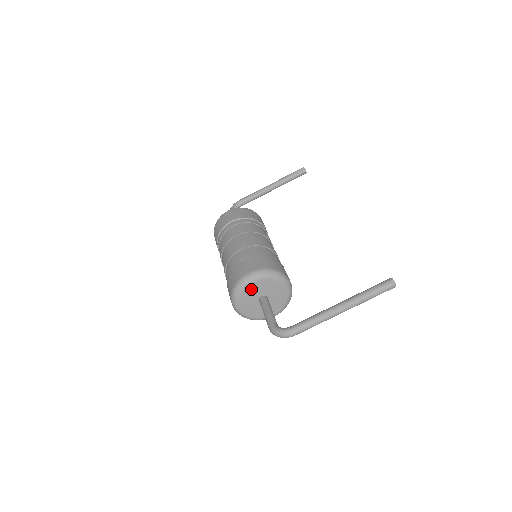
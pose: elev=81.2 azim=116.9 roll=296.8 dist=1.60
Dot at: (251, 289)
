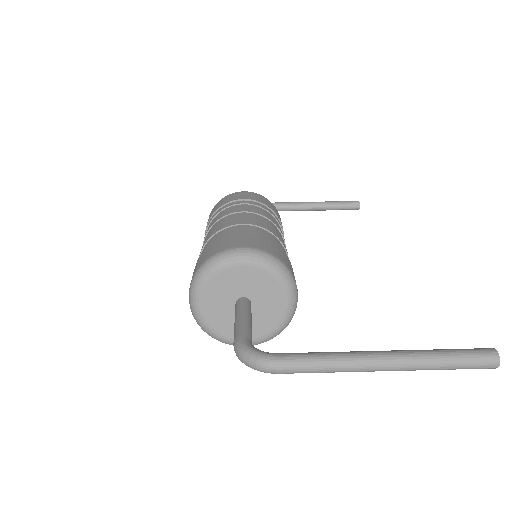
Dot at: (233, 275)
